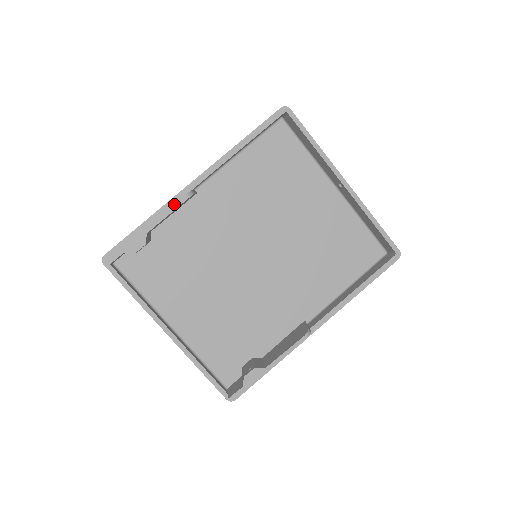
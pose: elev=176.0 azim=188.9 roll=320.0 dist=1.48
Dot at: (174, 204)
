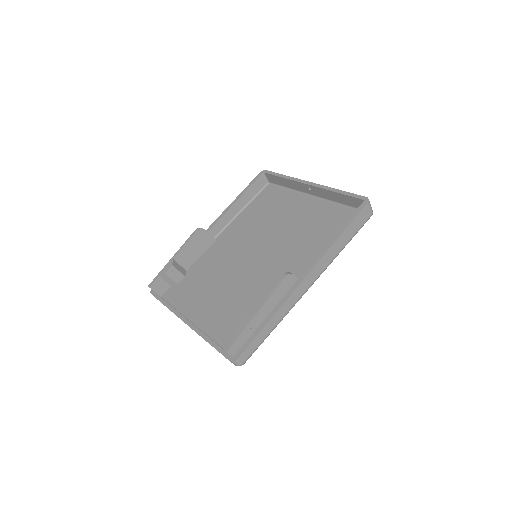
Dot at: (190, 236)
